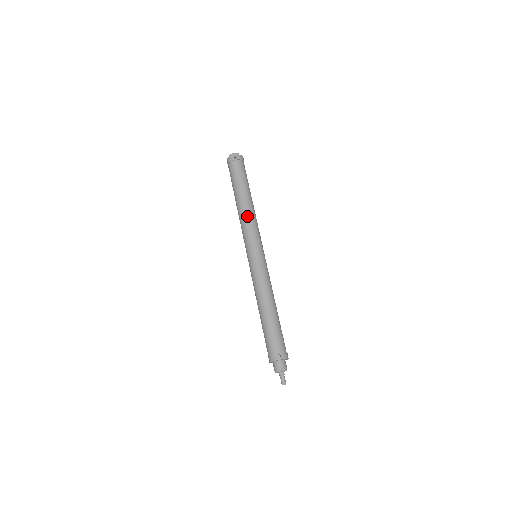
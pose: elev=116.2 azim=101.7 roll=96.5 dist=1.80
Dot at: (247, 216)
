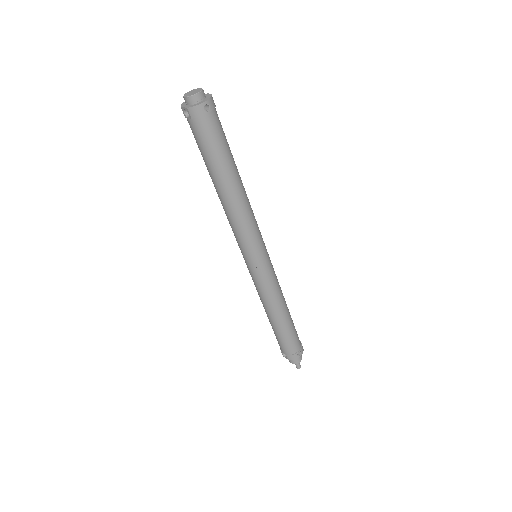
Dot at: (244, 212)
